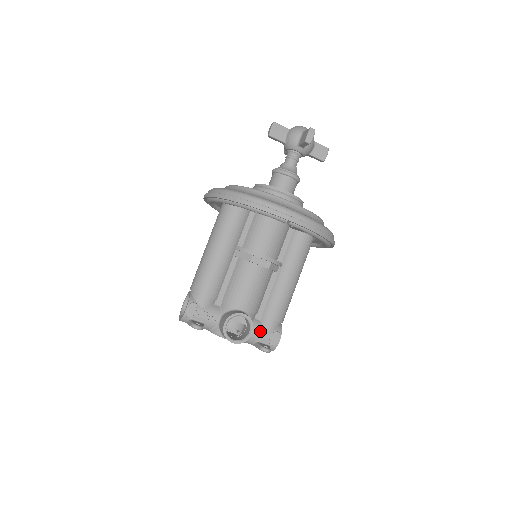
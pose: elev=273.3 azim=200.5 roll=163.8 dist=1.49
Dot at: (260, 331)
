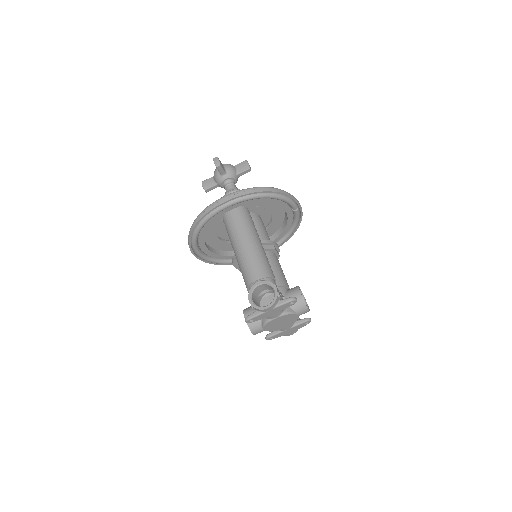
Dot at: occluded
